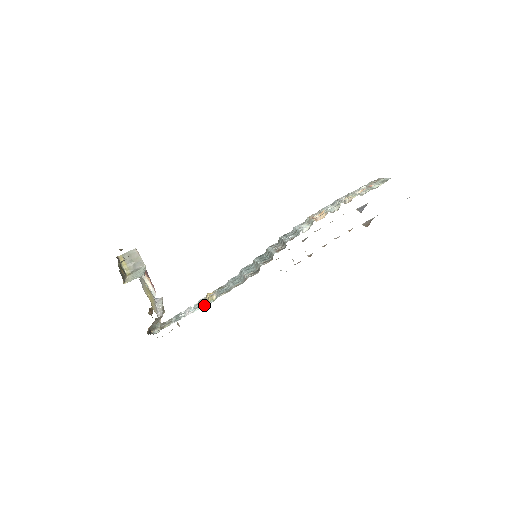
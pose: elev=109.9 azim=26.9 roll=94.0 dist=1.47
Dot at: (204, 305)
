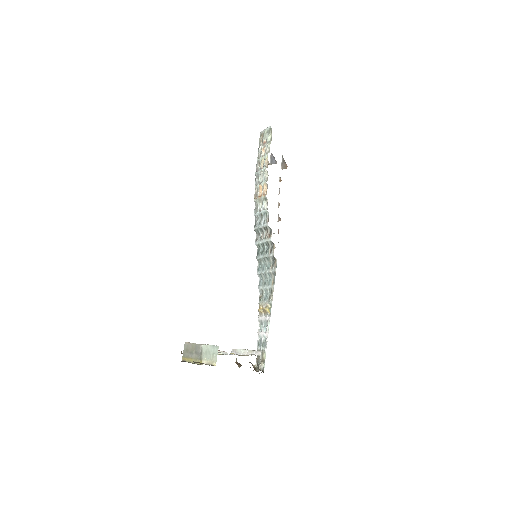
Dot at: occluded
